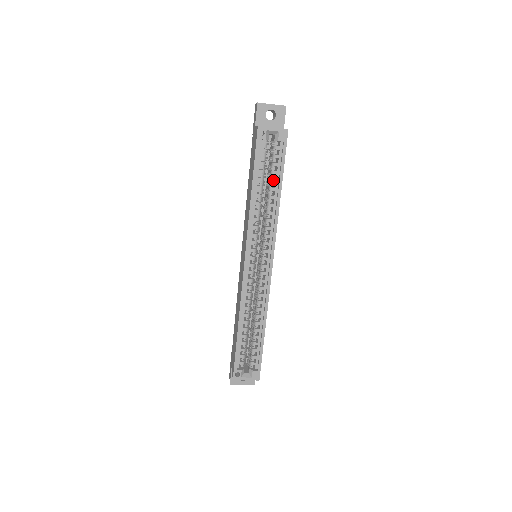
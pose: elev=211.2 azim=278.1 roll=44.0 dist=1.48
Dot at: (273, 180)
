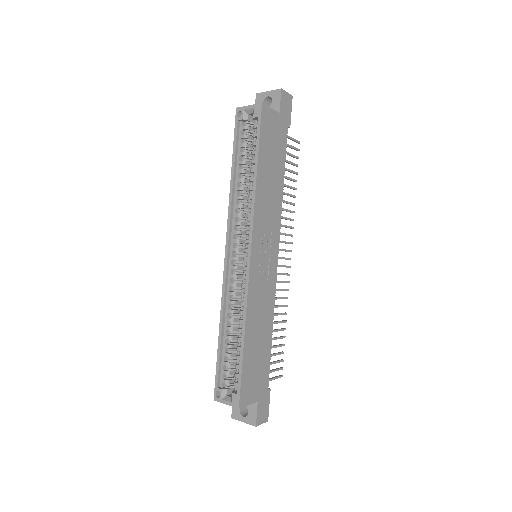
Dot at: (252, 160)
